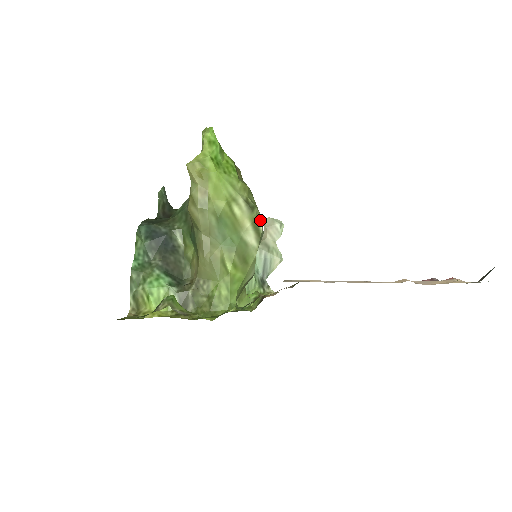
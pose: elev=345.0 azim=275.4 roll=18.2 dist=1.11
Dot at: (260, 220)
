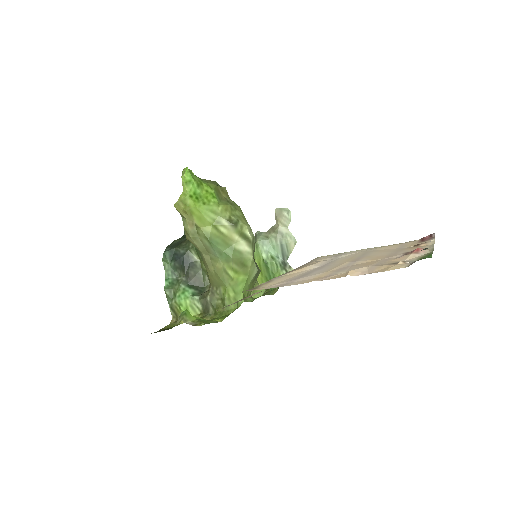
Dot at: (246, 230)
